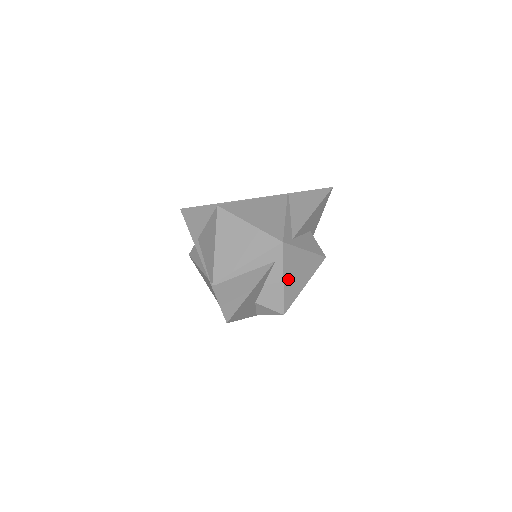
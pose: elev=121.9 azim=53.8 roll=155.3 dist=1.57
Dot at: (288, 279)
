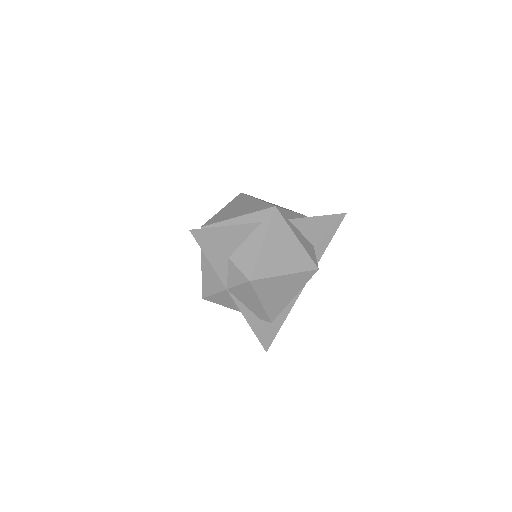
Dot at: (268, 248)
